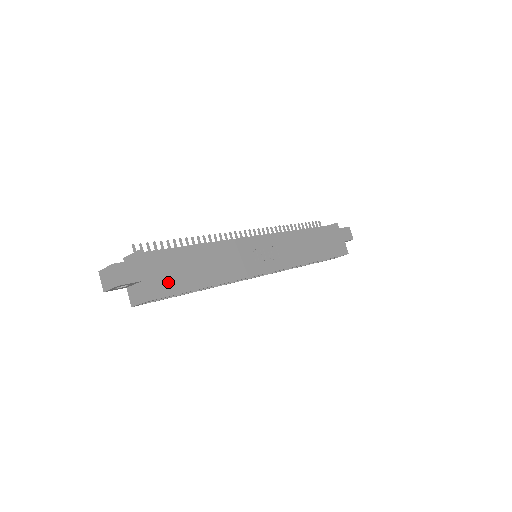
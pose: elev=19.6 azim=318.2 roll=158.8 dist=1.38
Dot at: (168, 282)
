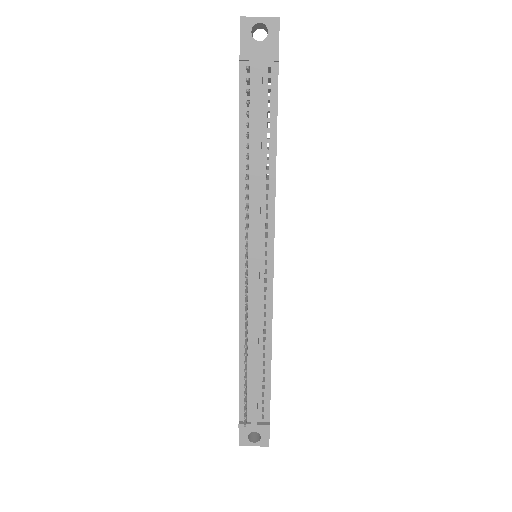
Dot at: occluded
